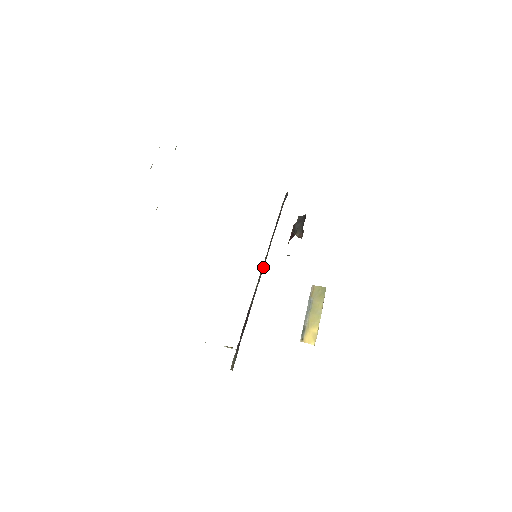
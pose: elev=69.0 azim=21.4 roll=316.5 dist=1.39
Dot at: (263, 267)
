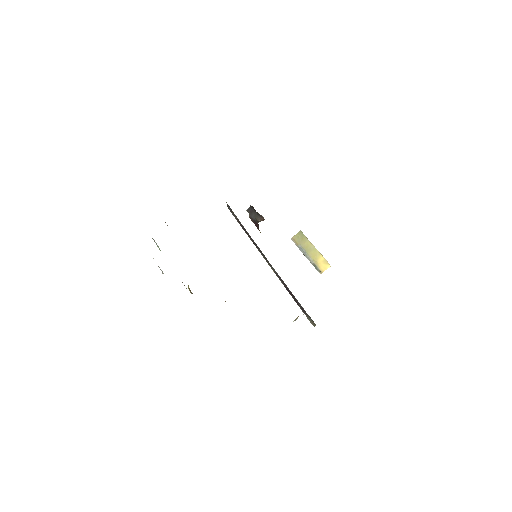
Dot at: (265, 258)
